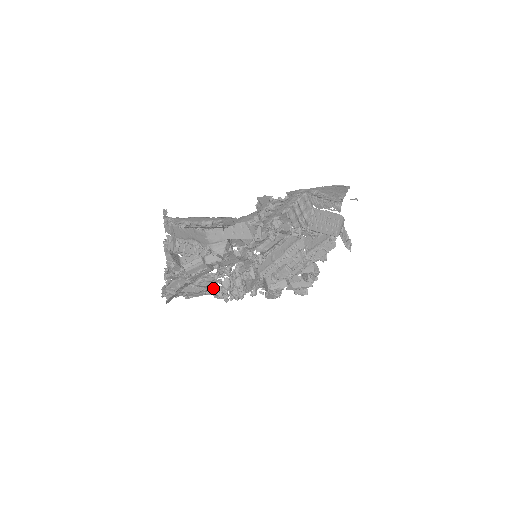
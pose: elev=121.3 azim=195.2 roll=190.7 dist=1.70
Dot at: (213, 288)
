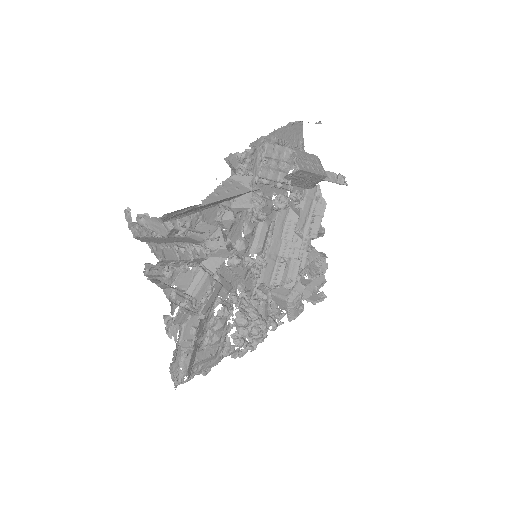
Dot at: (228, 341)
